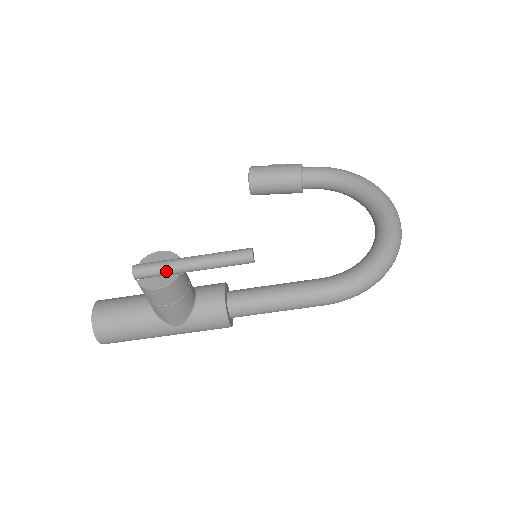
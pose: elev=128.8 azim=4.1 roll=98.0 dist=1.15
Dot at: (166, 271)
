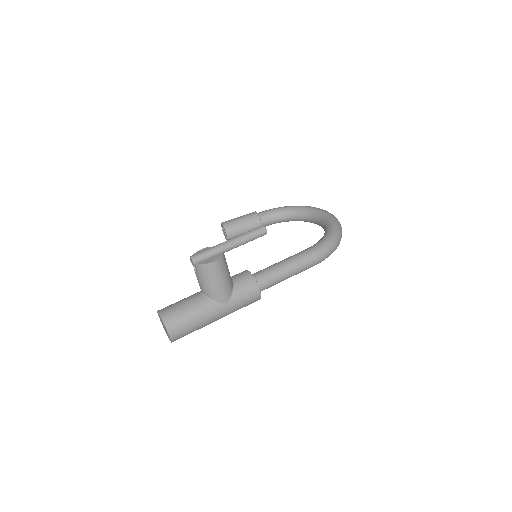
Dot at: (214, 252)
